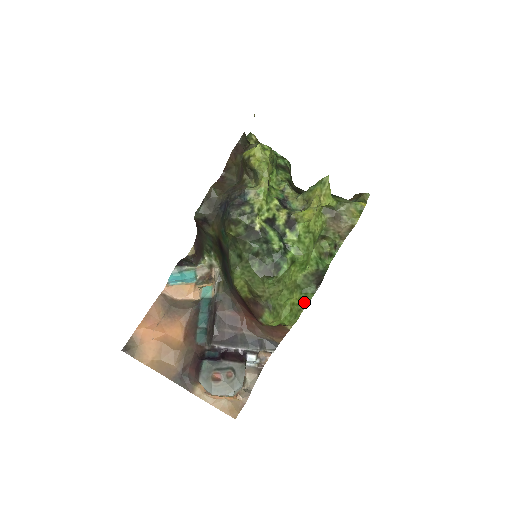
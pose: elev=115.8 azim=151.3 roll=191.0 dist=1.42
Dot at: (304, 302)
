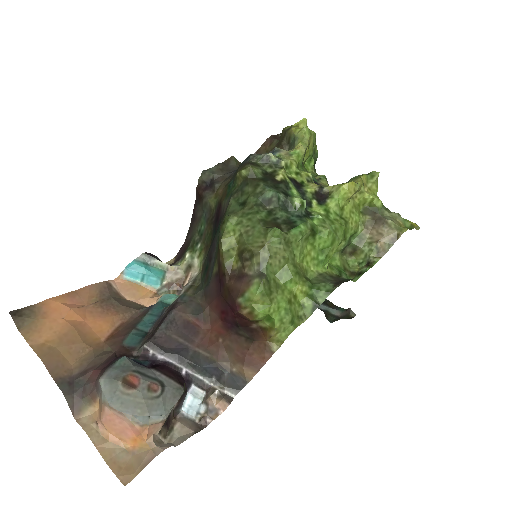
Dot at: (310, 305)
